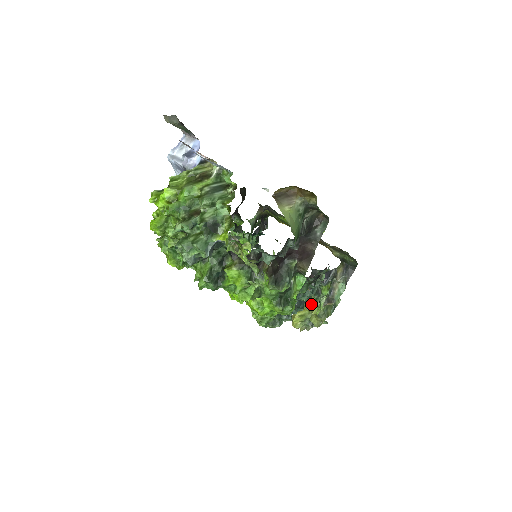
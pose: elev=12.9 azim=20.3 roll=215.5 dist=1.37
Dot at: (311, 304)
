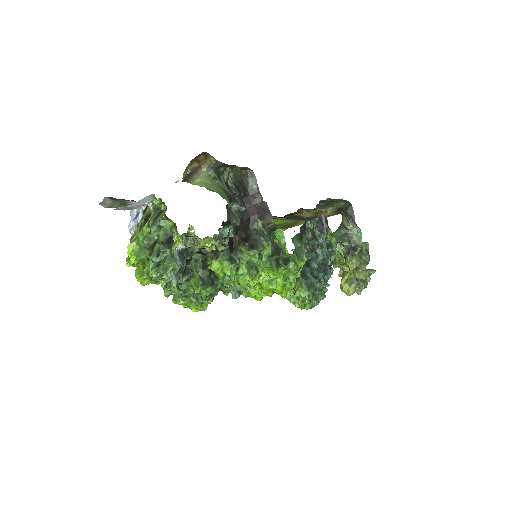
Dot at: (344, 265)
